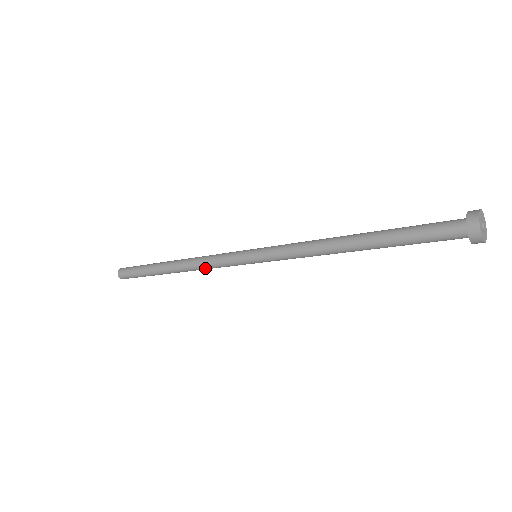
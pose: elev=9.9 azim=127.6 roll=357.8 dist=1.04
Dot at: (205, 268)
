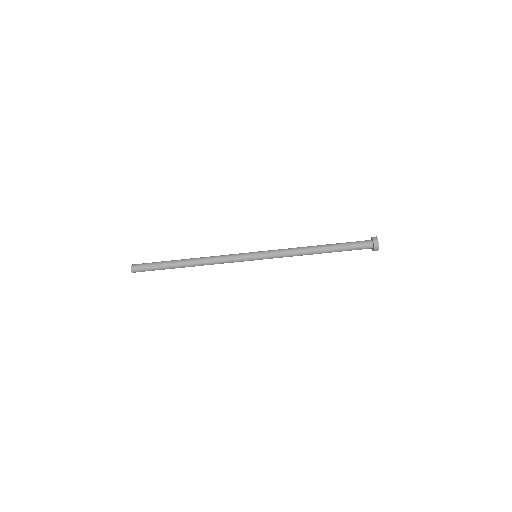
Dot at: (217, 260)
